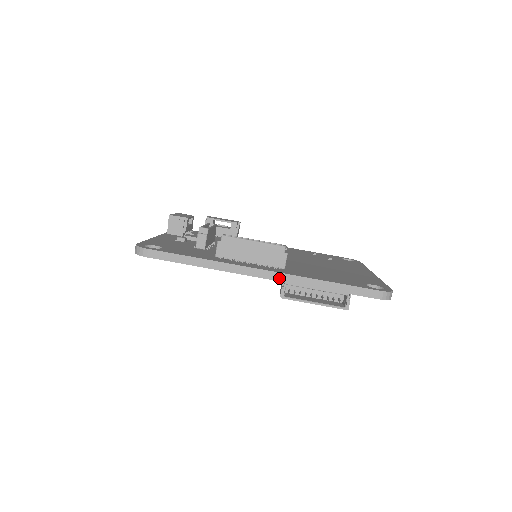
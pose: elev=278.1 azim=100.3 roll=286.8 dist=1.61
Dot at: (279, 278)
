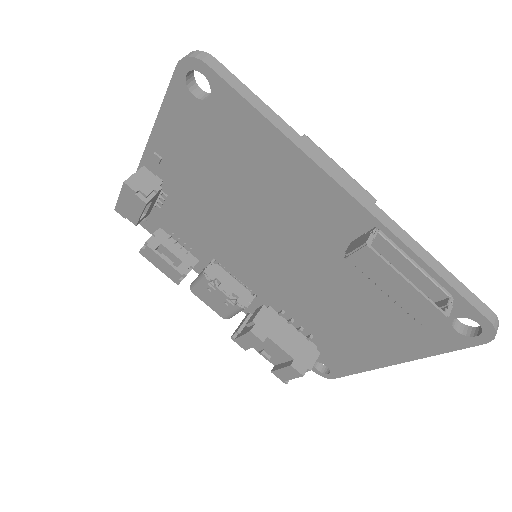
Dot at: (377, 214)
